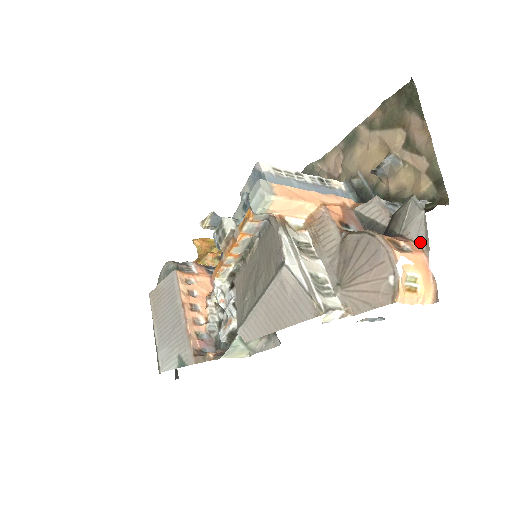
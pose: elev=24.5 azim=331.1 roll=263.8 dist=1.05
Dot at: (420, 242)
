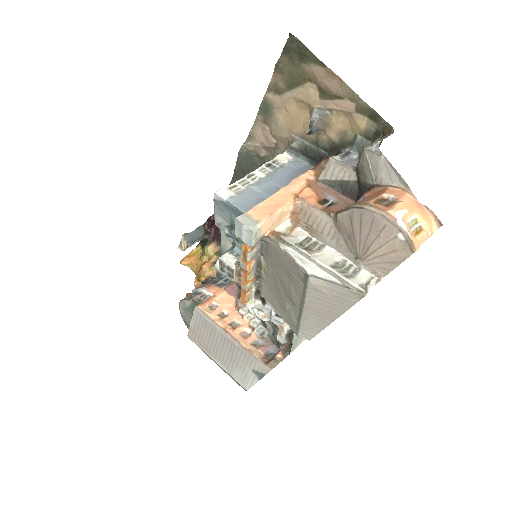
Dot at: (396, 183)
